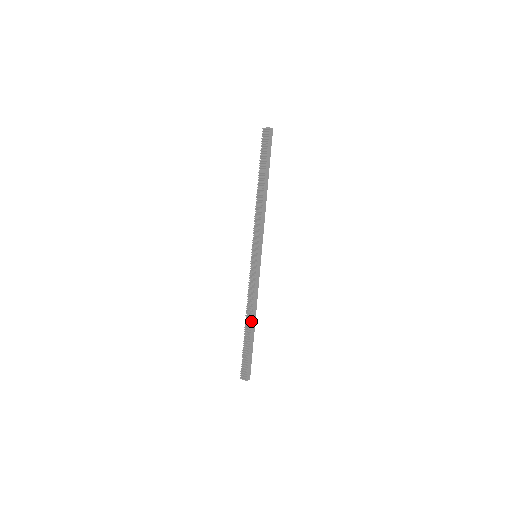
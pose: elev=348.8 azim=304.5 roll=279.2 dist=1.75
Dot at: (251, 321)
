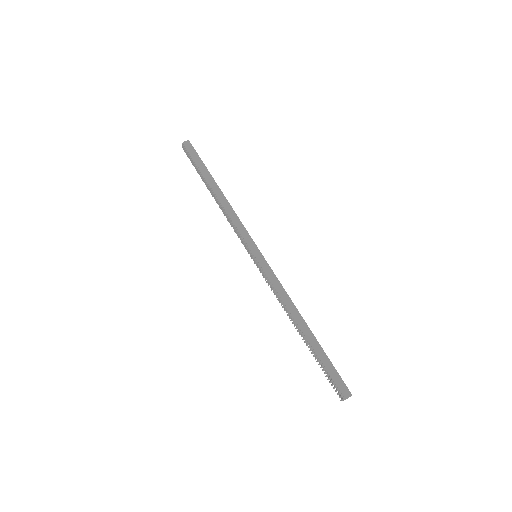
Dot at: (296, 326)
